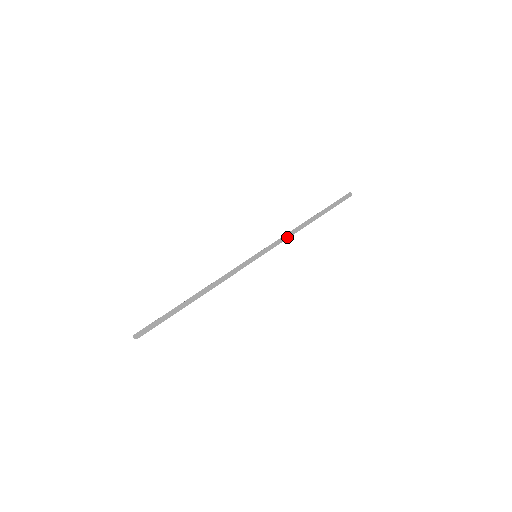
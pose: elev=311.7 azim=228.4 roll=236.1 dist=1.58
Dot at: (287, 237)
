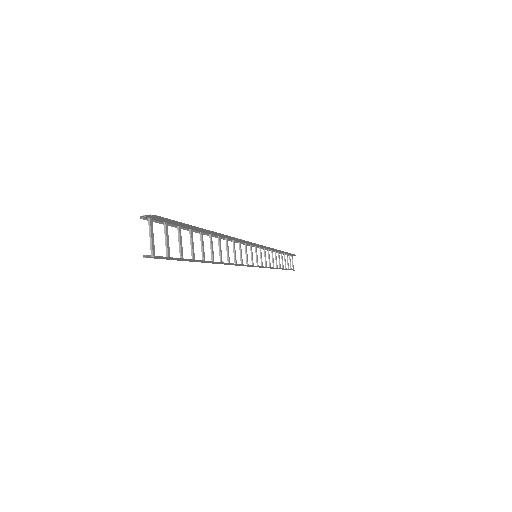
Dot at: occluded
